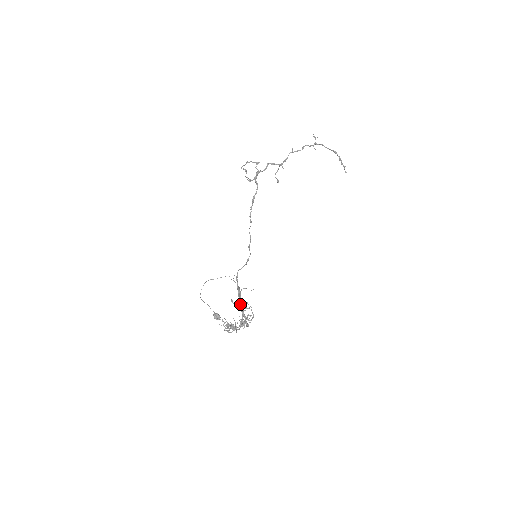
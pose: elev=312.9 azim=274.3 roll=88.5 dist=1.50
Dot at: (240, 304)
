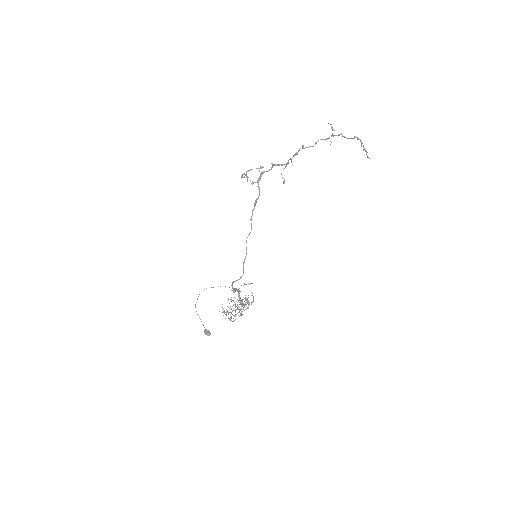
Dot at: (239, 296)
